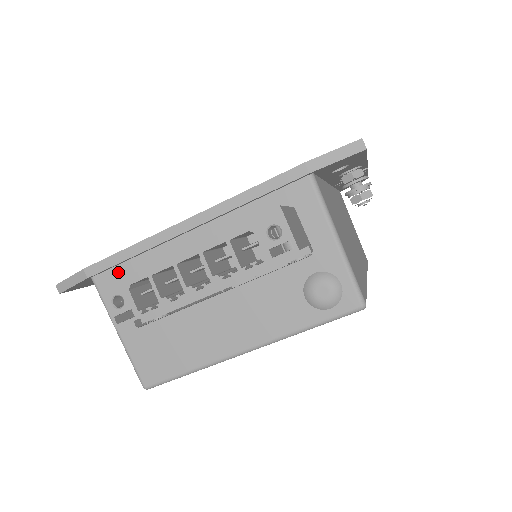
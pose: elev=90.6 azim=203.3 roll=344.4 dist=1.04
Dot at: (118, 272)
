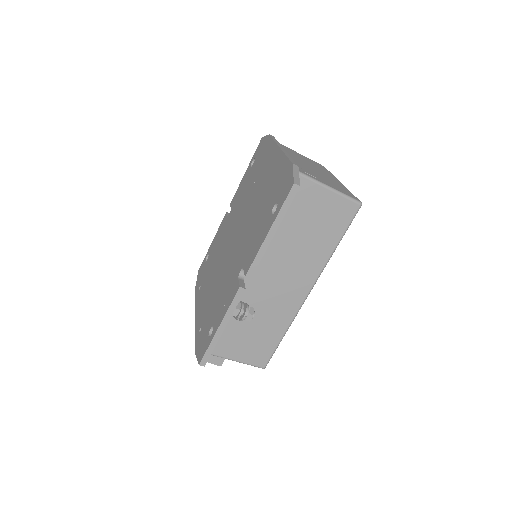
Dot at: occluded
